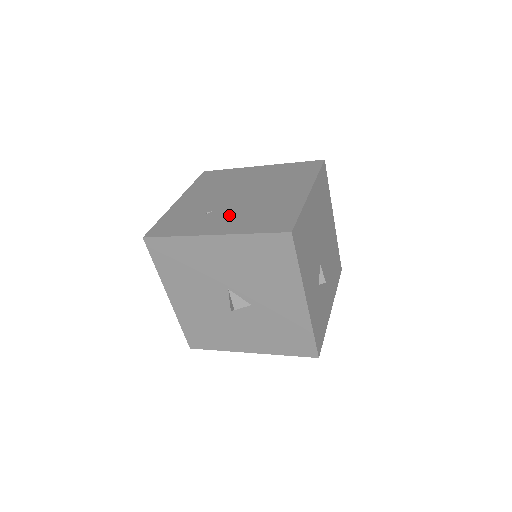
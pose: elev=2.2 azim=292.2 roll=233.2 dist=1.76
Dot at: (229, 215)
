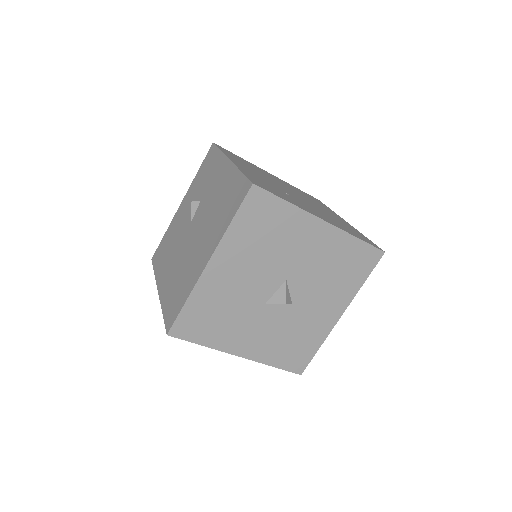
Dot at: occluded
